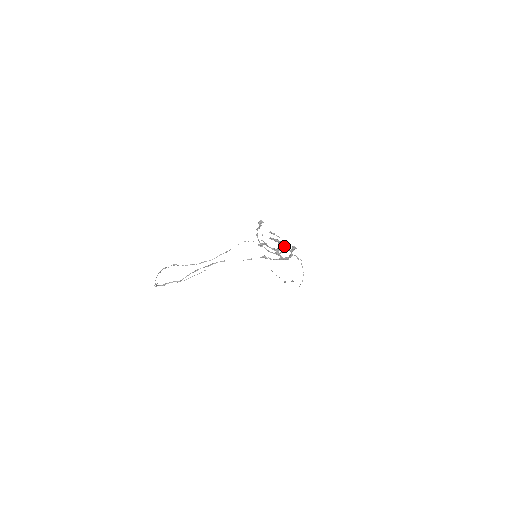
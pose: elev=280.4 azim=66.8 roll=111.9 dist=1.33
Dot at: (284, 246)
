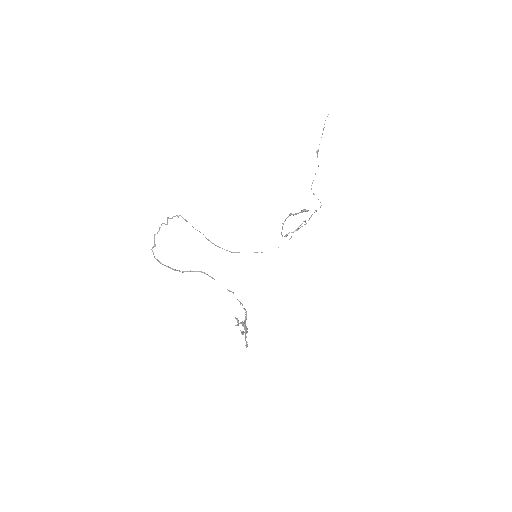
Dot at: occluded
